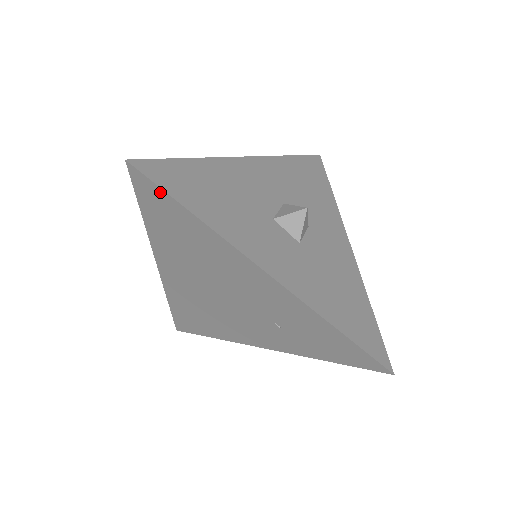
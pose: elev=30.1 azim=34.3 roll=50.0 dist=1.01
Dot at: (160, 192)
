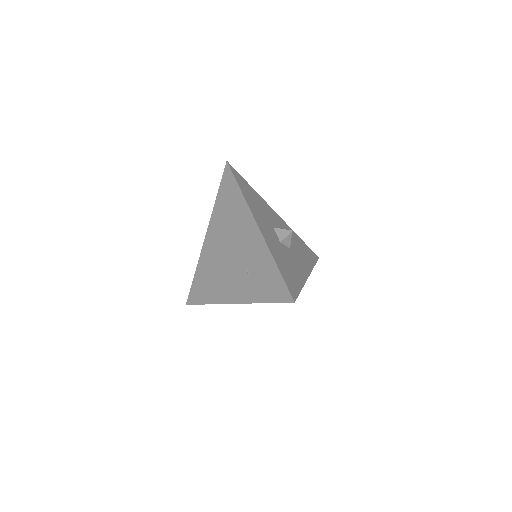
Dot at: (232, 177)
